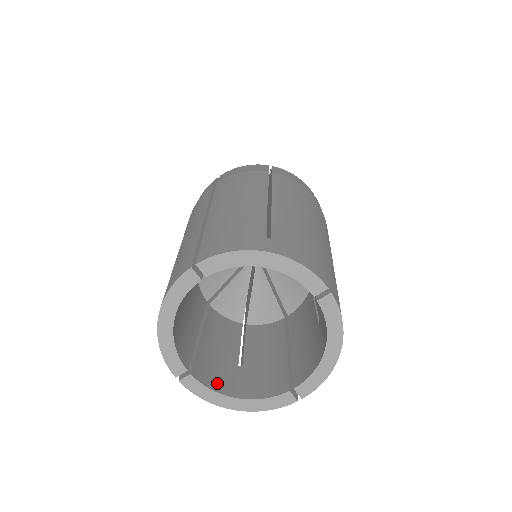
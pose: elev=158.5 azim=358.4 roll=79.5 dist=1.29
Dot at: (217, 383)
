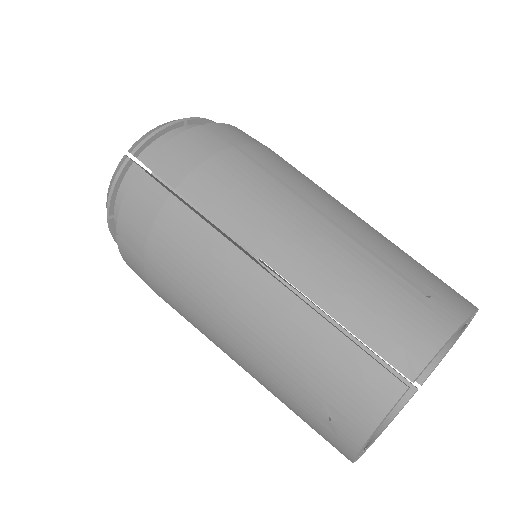
Dot at: occluded
